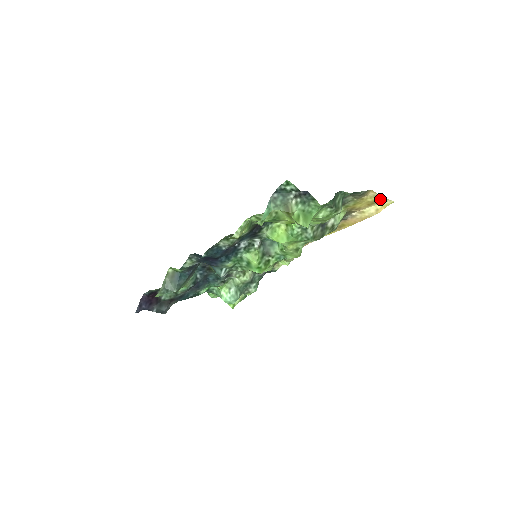
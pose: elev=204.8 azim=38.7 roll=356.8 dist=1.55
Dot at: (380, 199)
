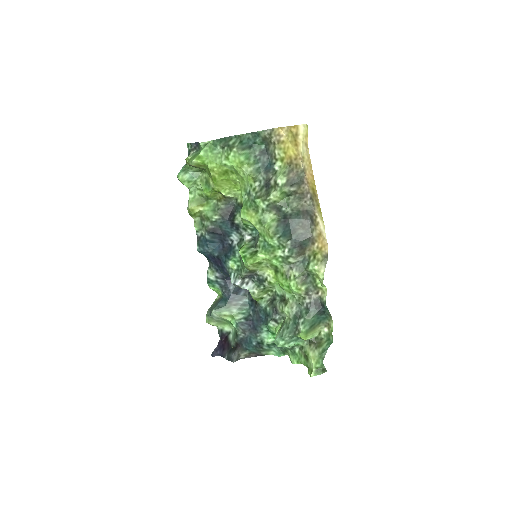
Dot at: (293, 130)
